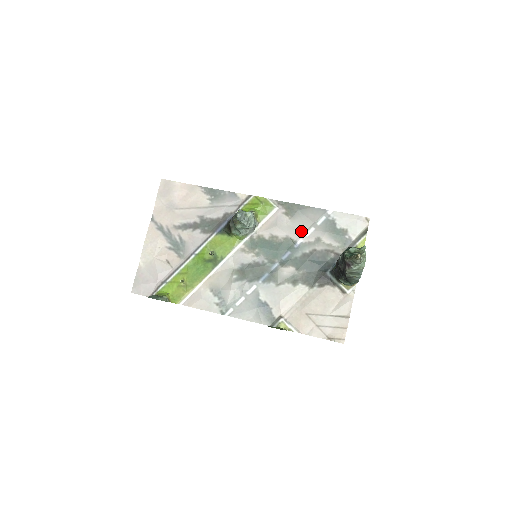
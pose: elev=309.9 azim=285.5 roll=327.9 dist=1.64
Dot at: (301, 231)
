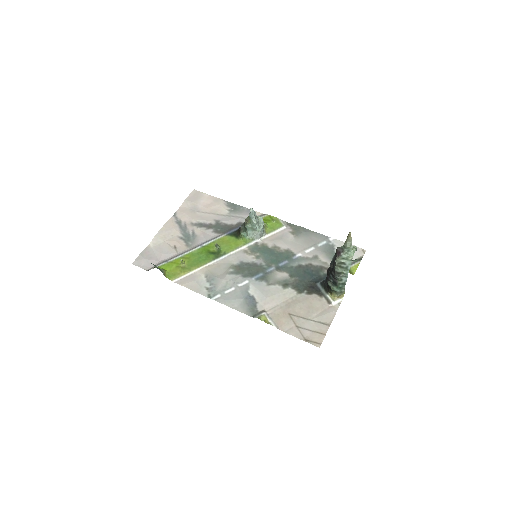
Dot at: (302, 248)
